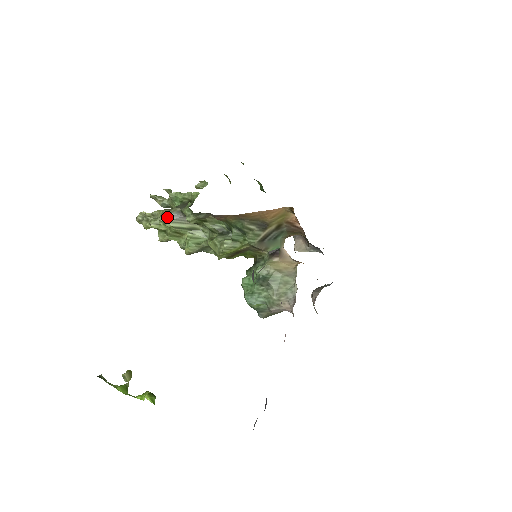
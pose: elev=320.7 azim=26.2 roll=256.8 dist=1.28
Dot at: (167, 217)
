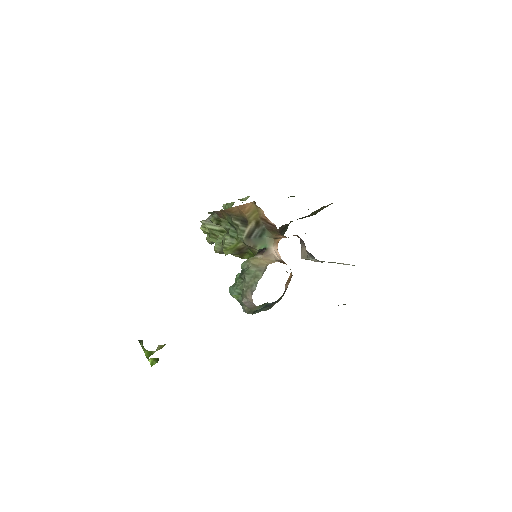
Dot at: (206, 220)
